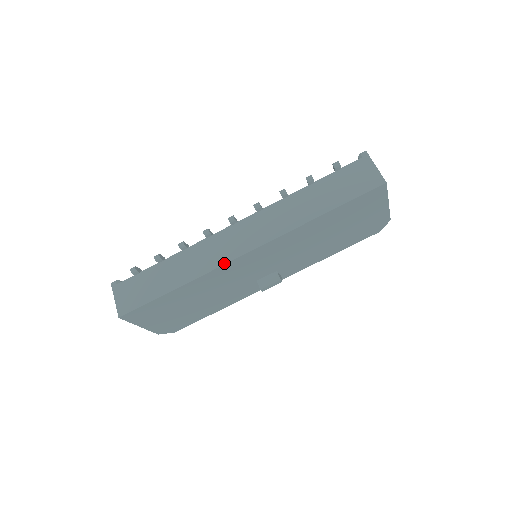
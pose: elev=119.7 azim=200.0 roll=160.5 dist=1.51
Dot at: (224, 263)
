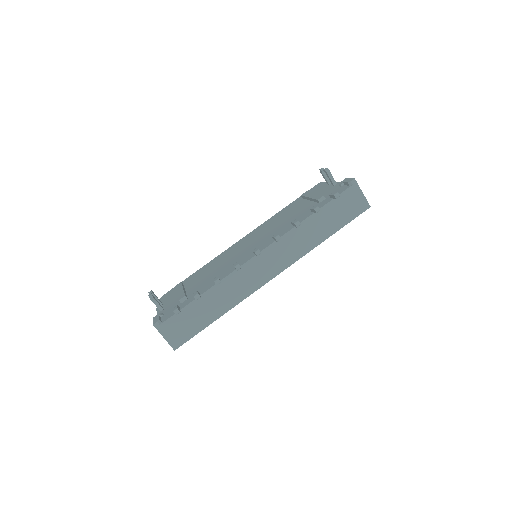
Dot at: occluded
